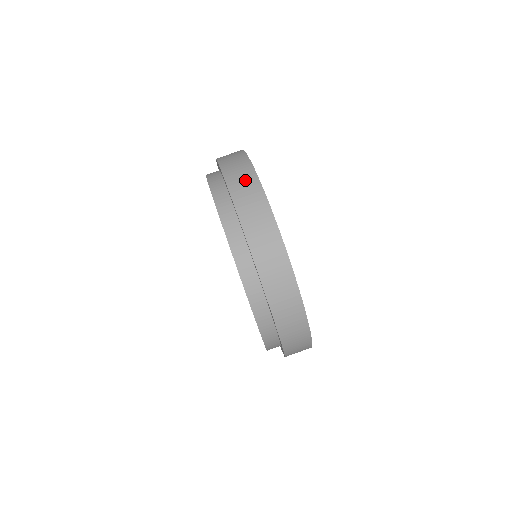
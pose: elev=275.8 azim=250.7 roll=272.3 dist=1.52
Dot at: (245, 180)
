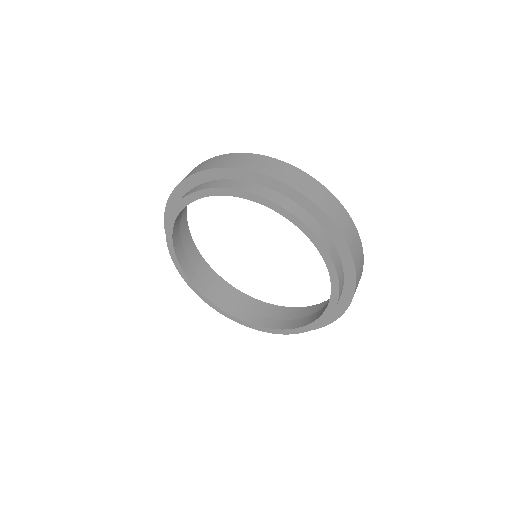
Dot at: (293, 174)
